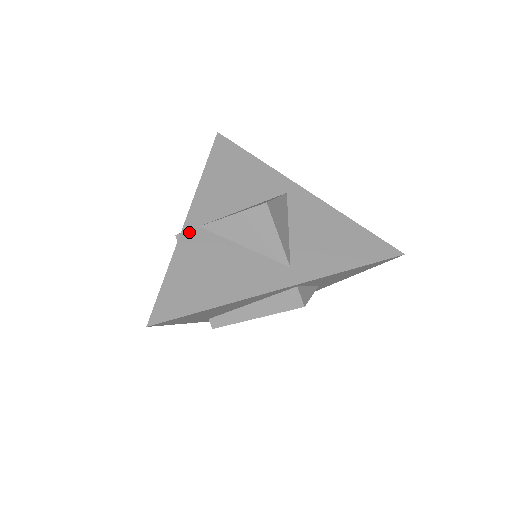
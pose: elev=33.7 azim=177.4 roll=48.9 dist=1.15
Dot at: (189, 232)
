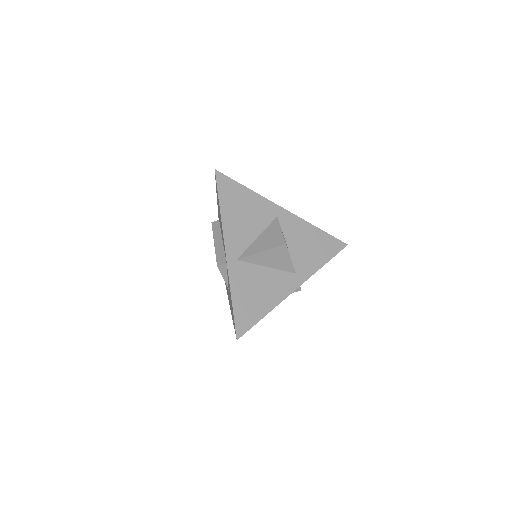
Dot at: (232, 266)
